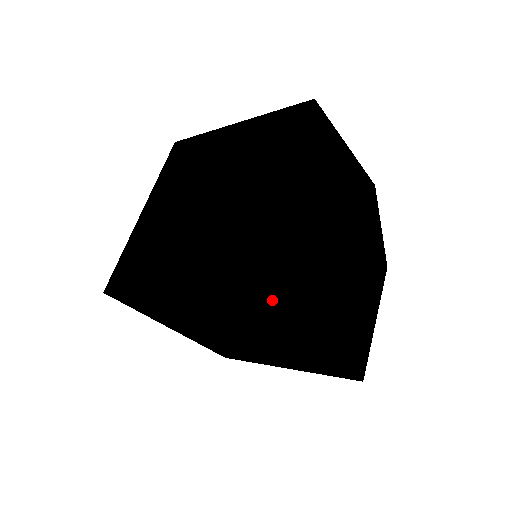
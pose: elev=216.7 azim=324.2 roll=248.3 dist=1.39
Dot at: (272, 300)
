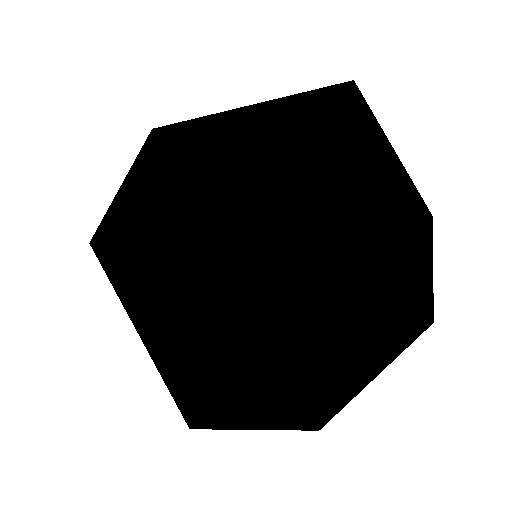
Dot at: (191, 163)
